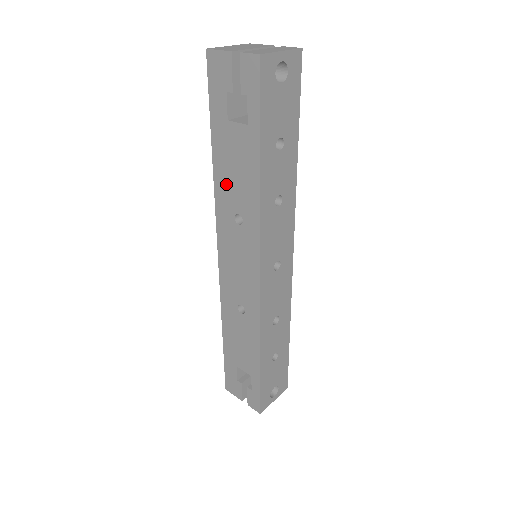
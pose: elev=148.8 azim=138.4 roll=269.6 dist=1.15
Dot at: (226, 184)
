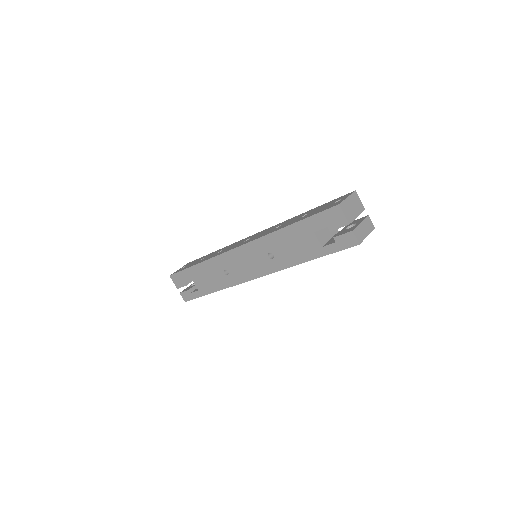
Dot at: (281, 241)
